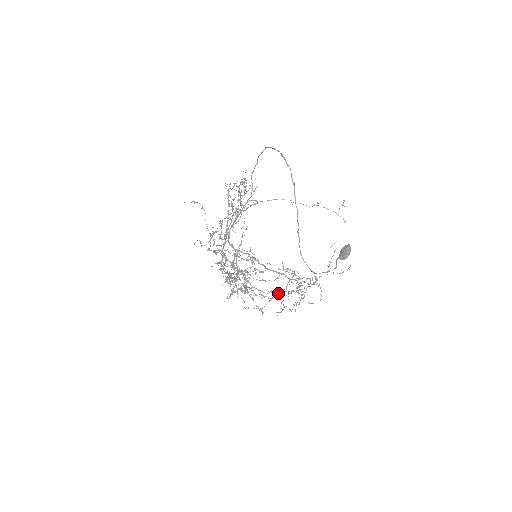
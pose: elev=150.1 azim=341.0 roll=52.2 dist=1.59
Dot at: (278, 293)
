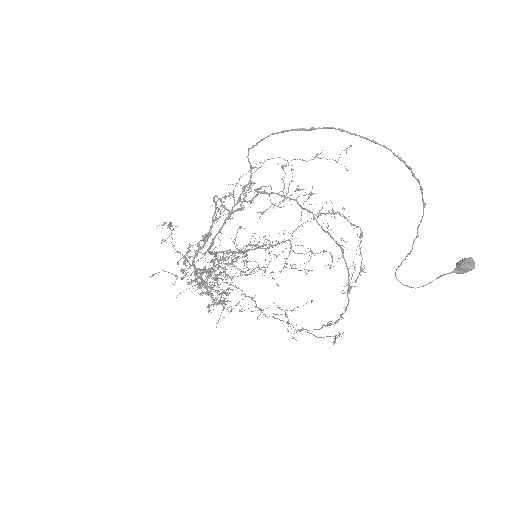
Dot at: (232, 261)
